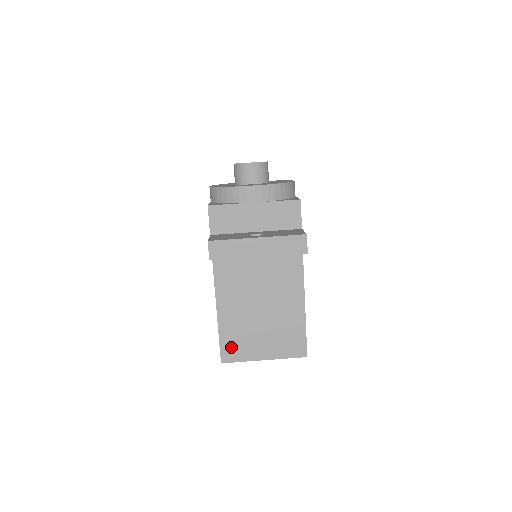
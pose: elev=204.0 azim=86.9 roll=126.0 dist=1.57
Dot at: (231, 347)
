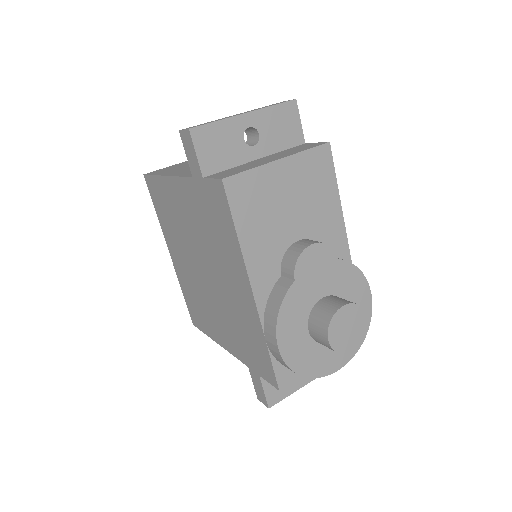
Dot at: occluded
